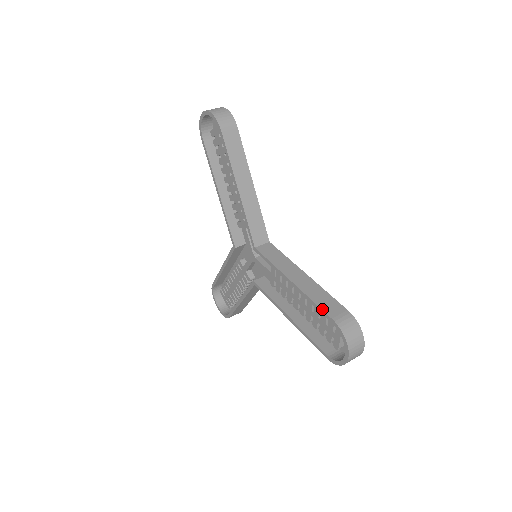
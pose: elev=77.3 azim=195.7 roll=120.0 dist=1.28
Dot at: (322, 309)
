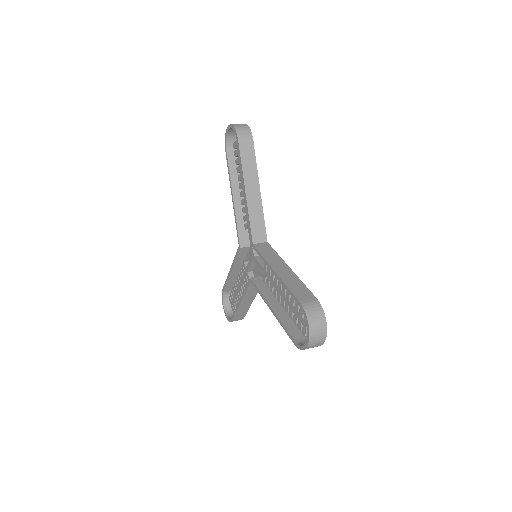
Dot at: (294, 294)
